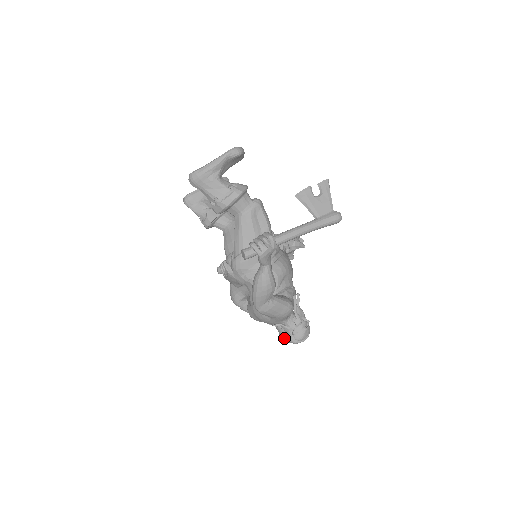
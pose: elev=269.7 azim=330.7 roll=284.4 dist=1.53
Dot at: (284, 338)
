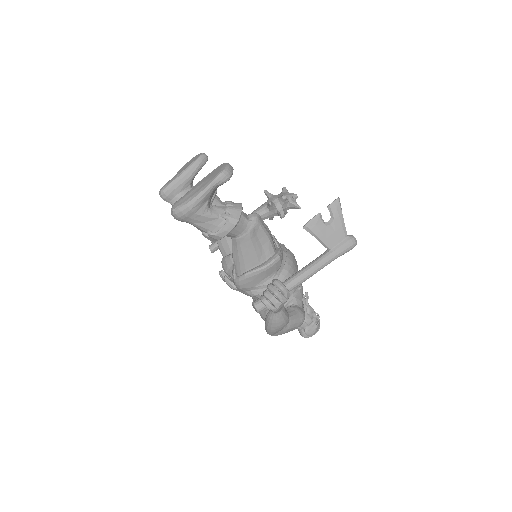
Dot at: occluded
